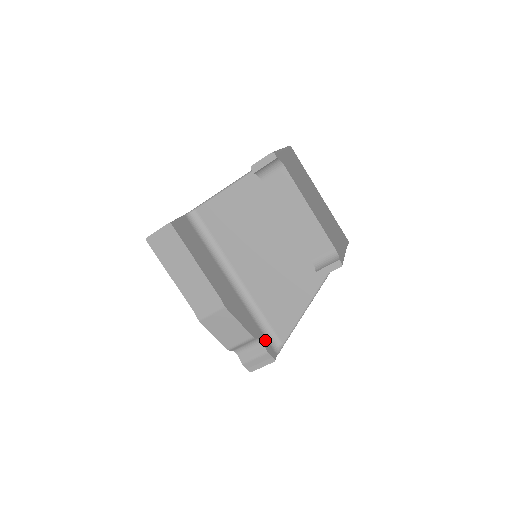
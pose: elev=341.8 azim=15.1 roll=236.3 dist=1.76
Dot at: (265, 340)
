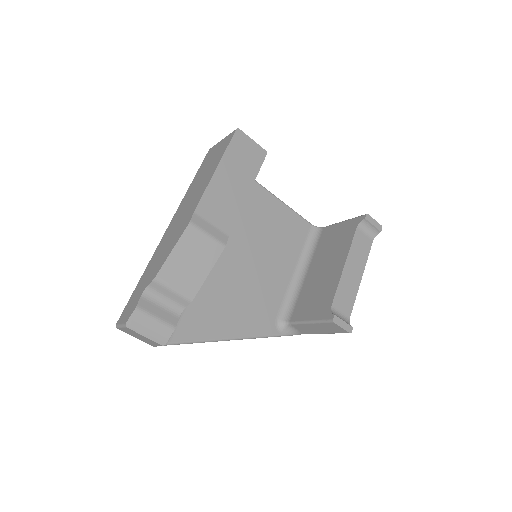
Dot at: occluded
